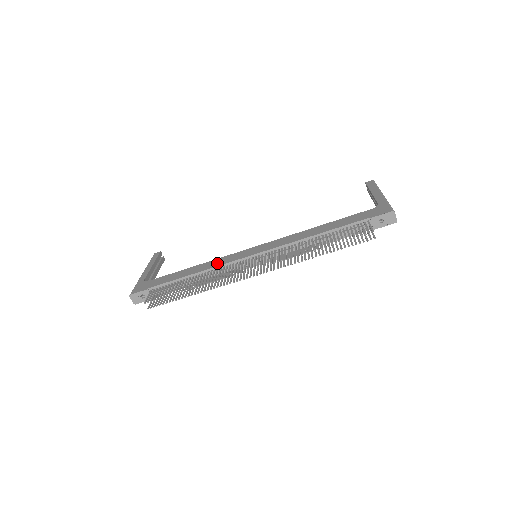
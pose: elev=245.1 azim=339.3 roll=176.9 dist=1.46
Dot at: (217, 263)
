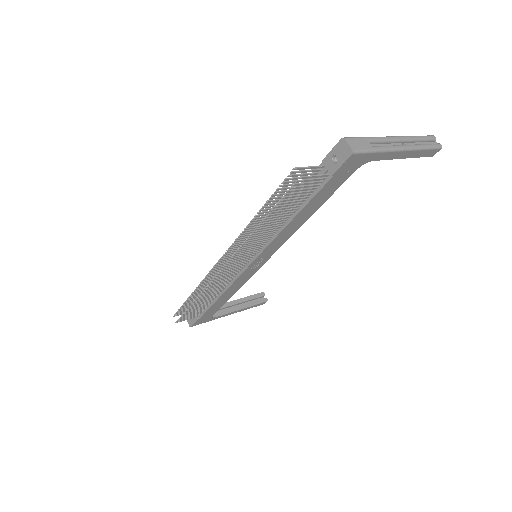
Dot at: occluded
